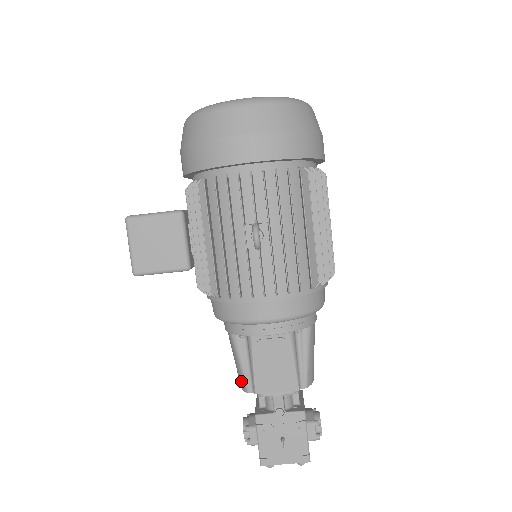
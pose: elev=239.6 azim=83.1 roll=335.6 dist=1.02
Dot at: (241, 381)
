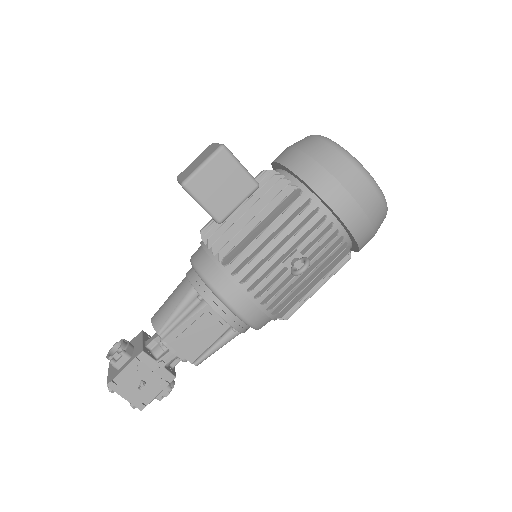
Dot at: (160, 322)
